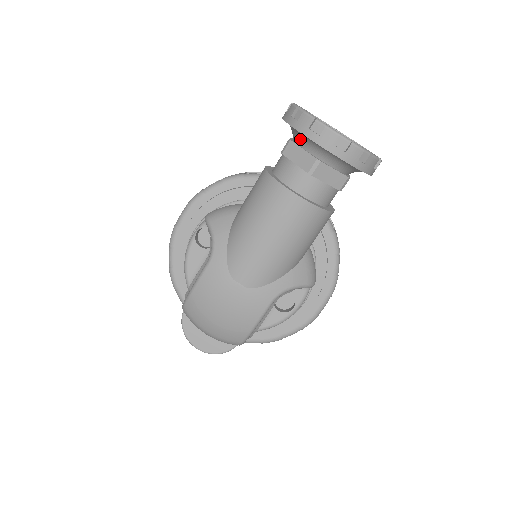
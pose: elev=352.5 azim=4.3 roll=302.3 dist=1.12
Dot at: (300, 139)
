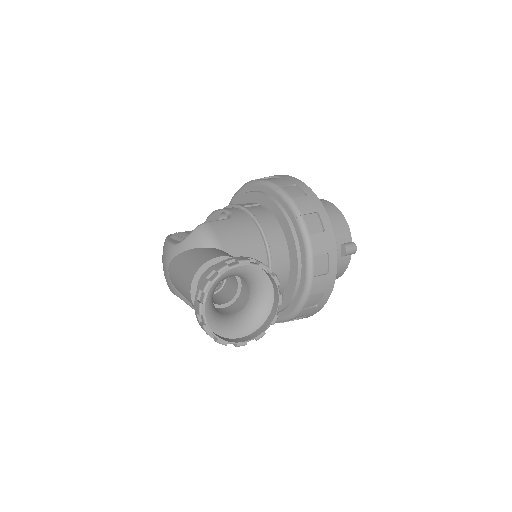
Dot at: occluded
